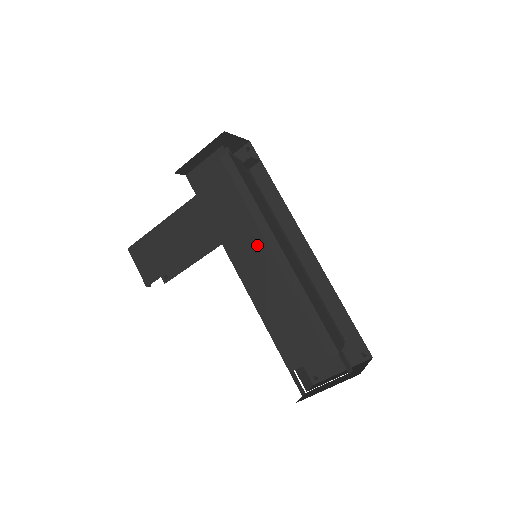
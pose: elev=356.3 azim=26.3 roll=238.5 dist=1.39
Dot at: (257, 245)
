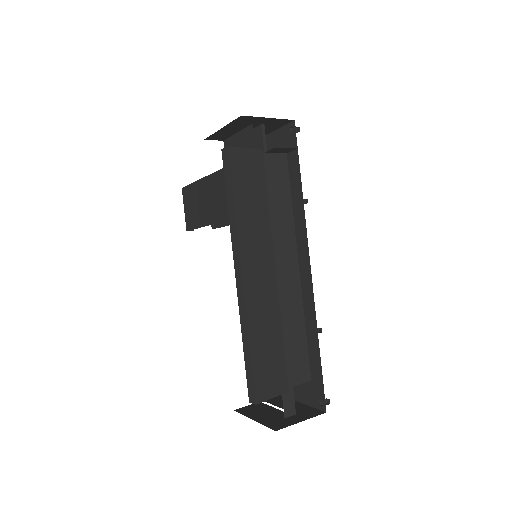
Dot at: occluded
